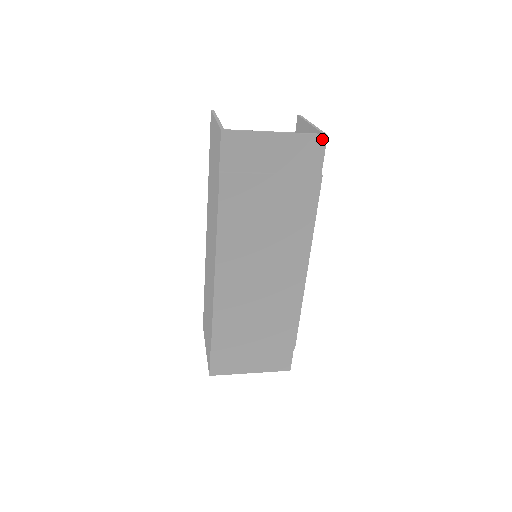
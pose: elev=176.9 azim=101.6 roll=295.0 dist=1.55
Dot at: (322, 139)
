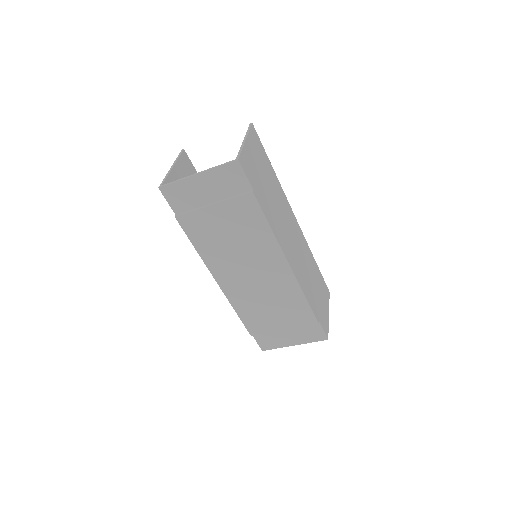
Dot at: (236, 164)
